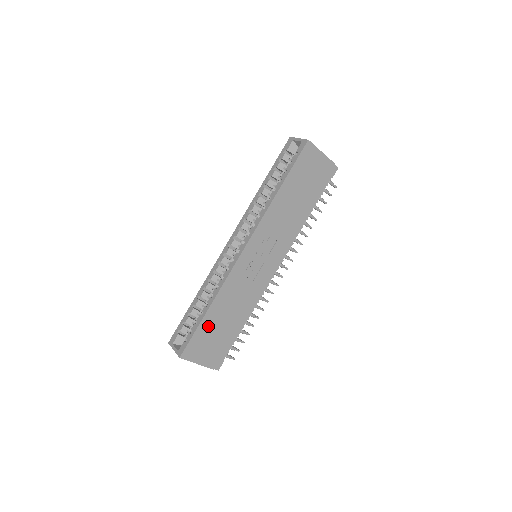
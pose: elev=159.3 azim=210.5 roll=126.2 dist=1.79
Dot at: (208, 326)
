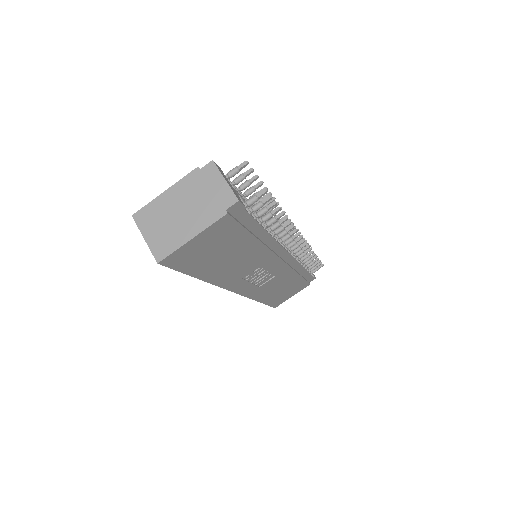
Dot at: (273, 298)
